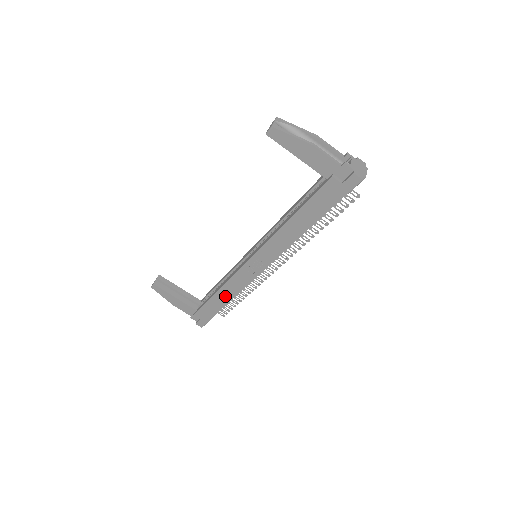
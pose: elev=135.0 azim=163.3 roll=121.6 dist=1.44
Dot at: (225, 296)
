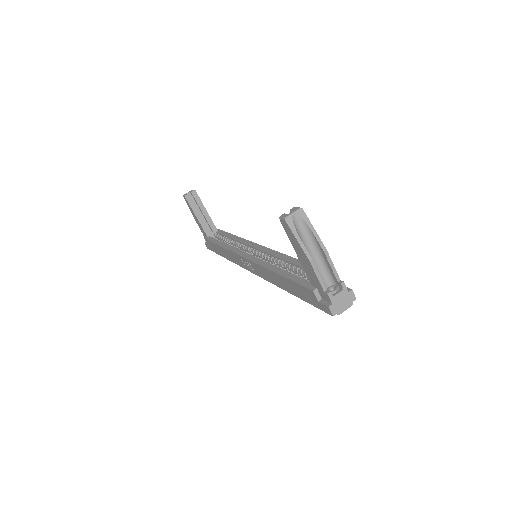
Dot at: (225, 254)
